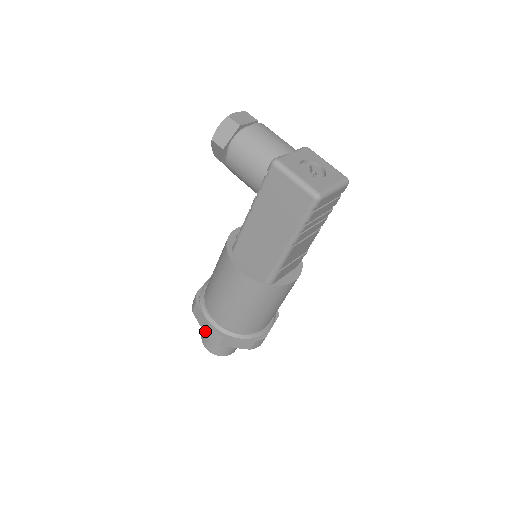
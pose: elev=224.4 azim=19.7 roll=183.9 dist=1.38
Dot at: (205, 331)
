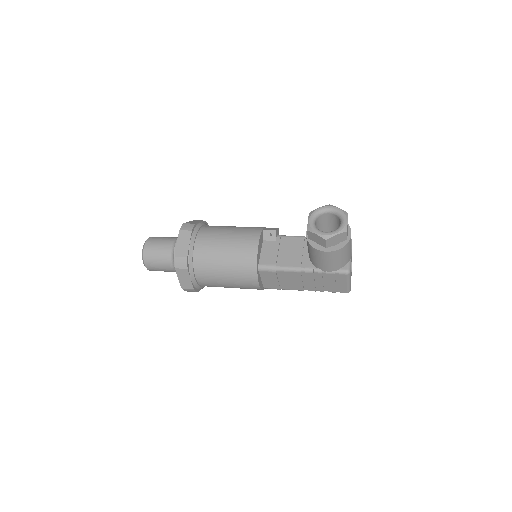
Dot at: (183, 285)
